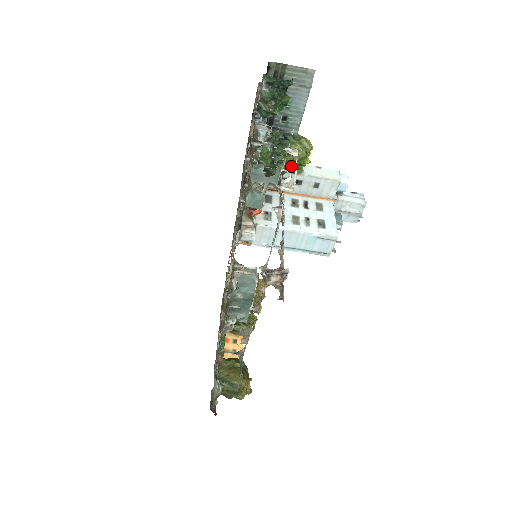
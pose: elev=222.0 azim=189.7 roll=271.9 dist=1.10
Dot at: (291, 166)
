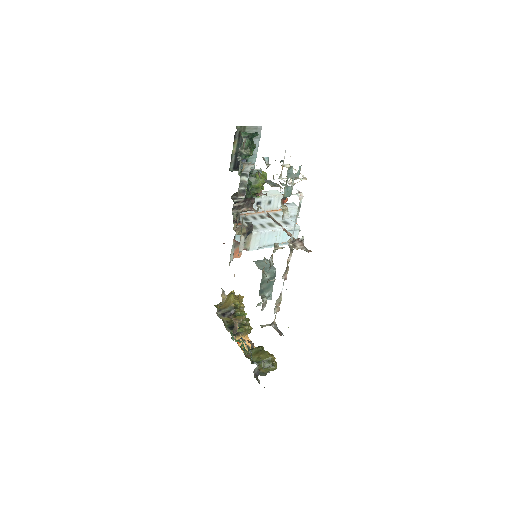
Dot at: (259, 190)
